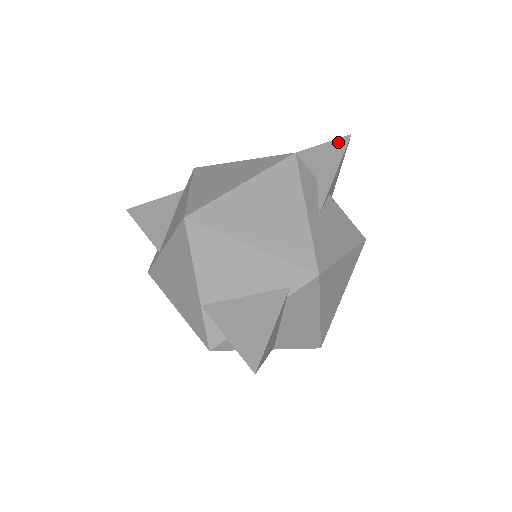
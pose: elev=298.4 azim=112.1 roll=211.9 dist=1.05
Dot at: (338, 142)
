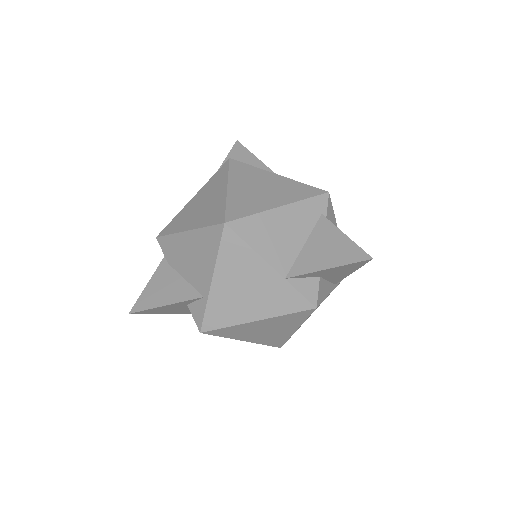
Dot at: (235, 149)
